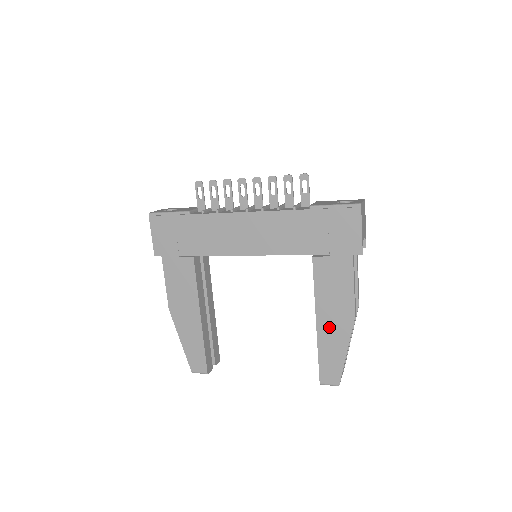
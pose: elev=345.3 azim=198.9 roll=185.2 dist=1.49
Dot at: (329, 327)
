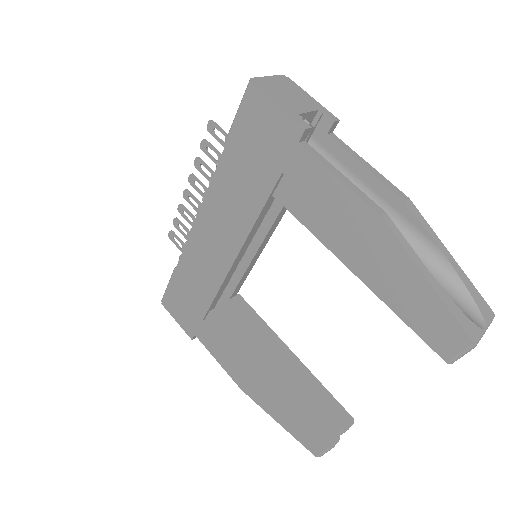
Dot at: (371, 264)
